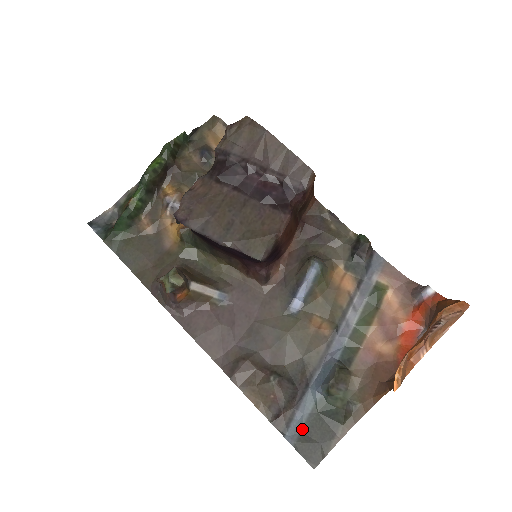
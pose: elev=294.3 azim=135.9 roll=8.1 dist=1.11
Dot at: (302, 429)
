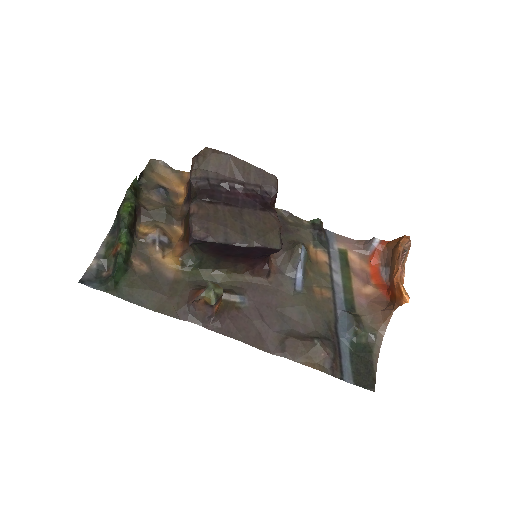
Dot at: (351, 369)
